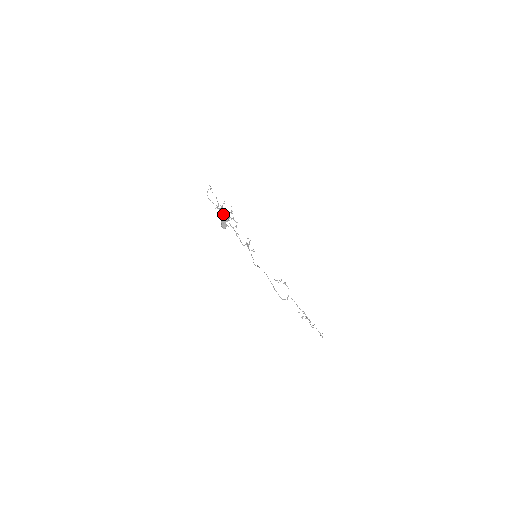
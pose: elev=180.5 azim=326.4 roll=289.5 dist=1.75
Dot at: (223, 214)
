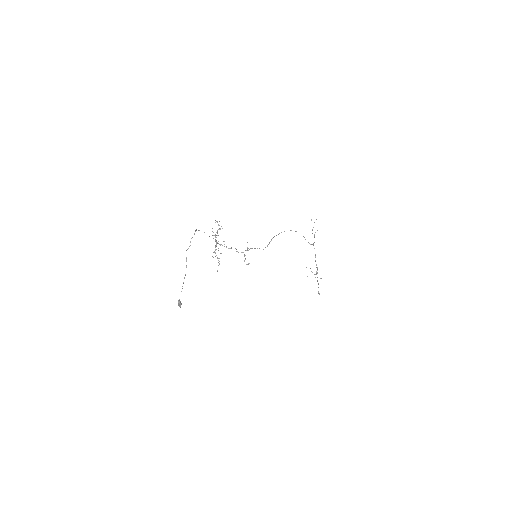
Dot at: (215, 241)
